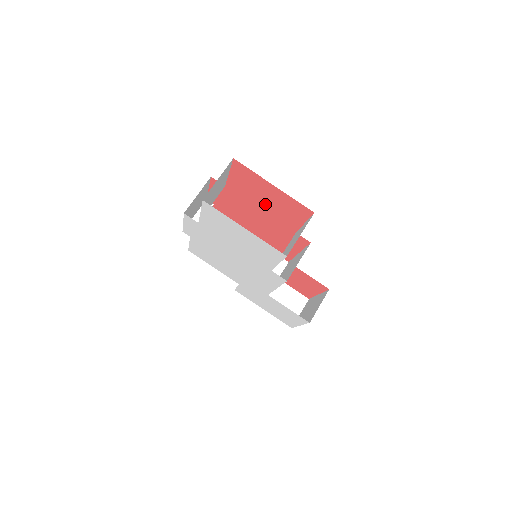
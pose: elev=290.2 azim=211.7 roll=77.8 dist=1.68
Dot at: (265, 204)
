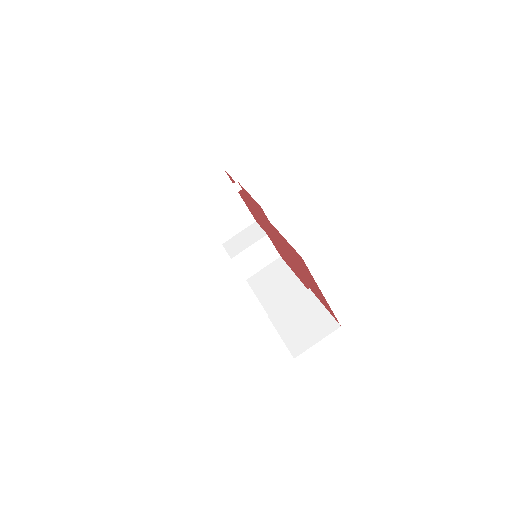
Dot at: (299, 267)
